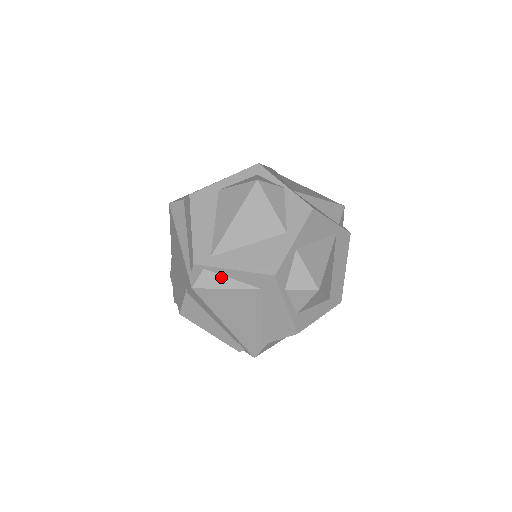
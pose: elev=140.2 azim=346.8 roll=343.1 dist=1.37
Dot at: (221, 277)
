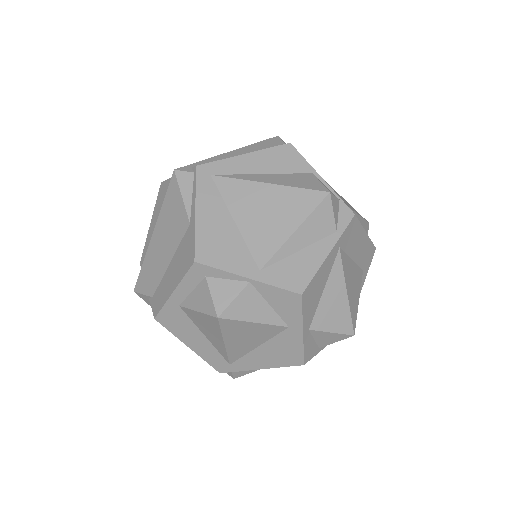
Dot at: occluded
